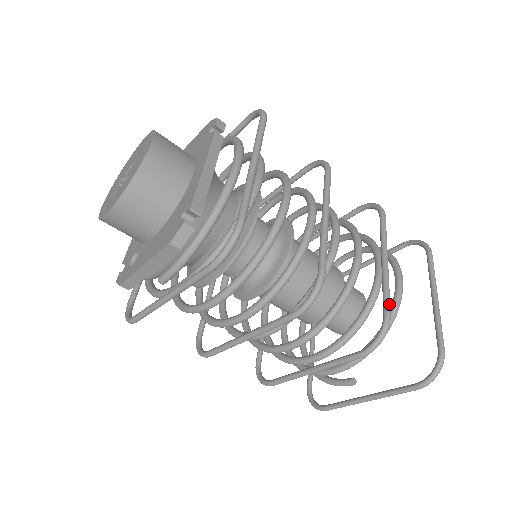
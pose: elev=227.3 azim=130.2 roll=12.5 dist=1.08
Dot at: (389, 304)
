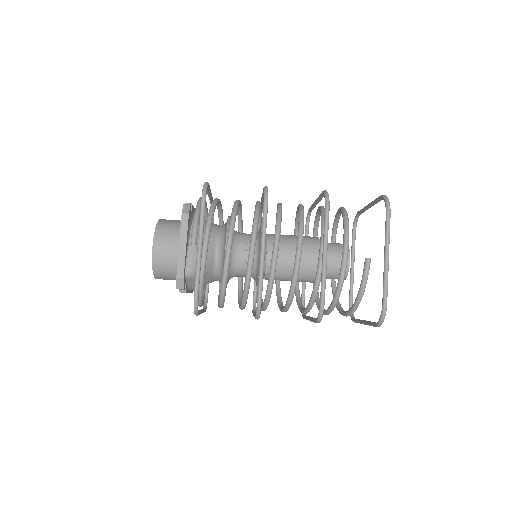
Dot at: occluded
